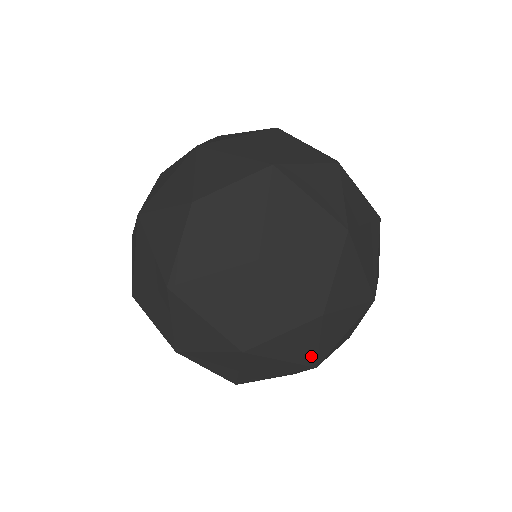
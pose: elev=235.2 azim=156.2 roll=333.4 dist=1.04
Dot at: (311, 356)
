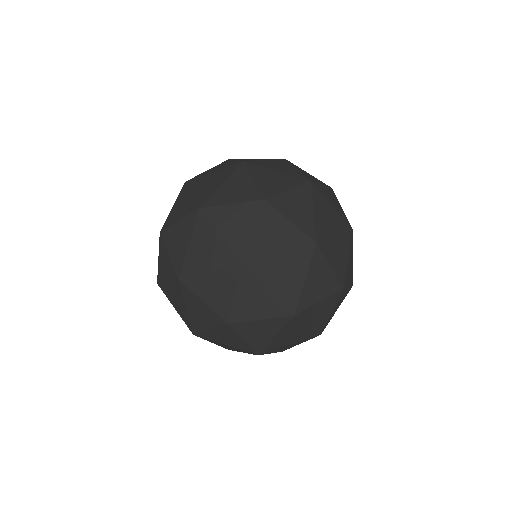
Dot at: occluded
